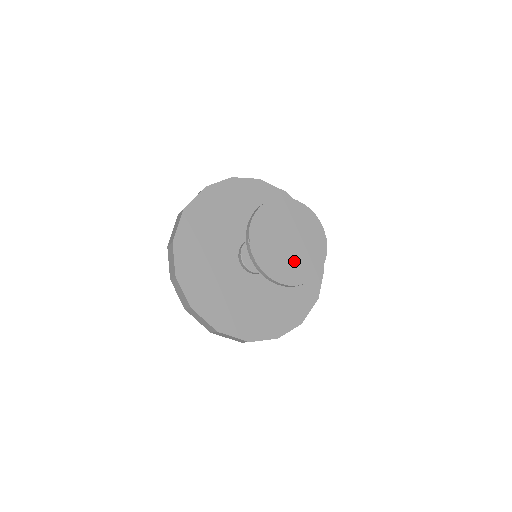
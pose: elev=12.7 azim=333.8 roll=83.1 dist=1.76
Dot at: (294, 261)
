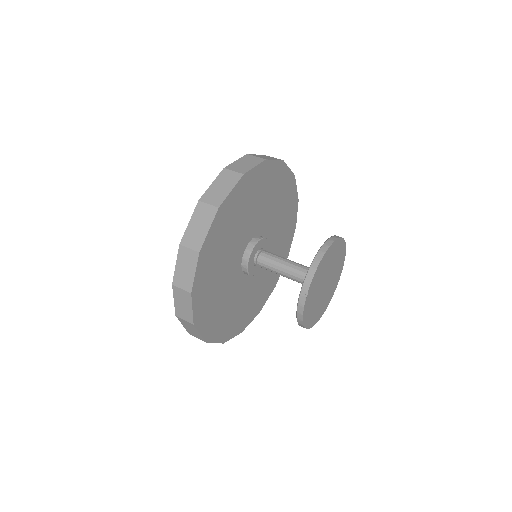
Dot at: (320, 303)
